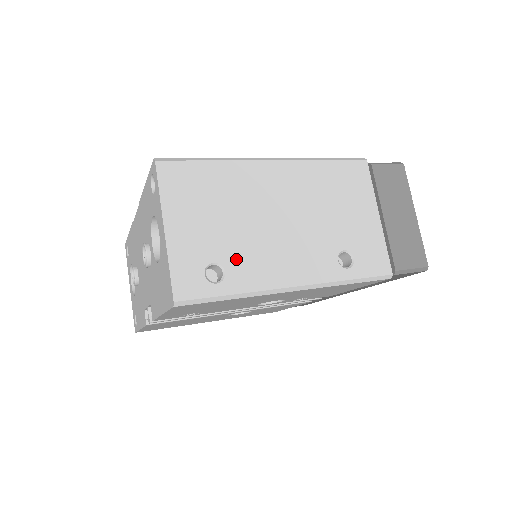
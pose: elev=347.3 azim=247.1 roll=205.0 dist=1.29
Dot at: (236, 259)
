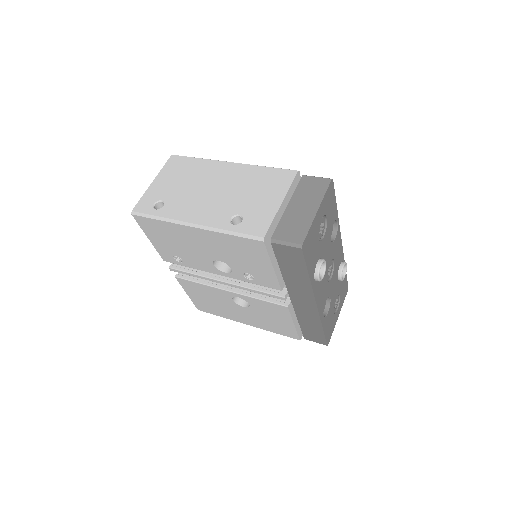
Dot at: (174, 202)
